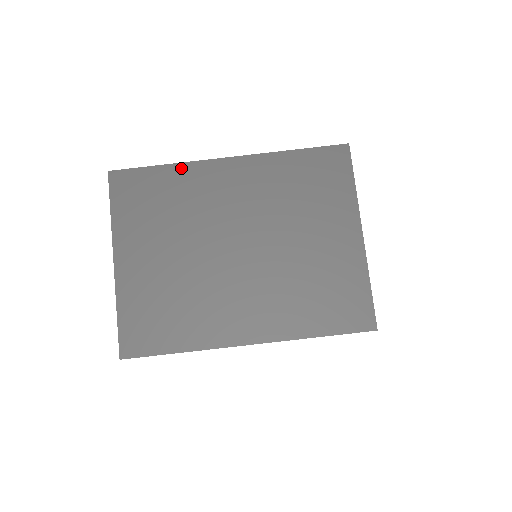
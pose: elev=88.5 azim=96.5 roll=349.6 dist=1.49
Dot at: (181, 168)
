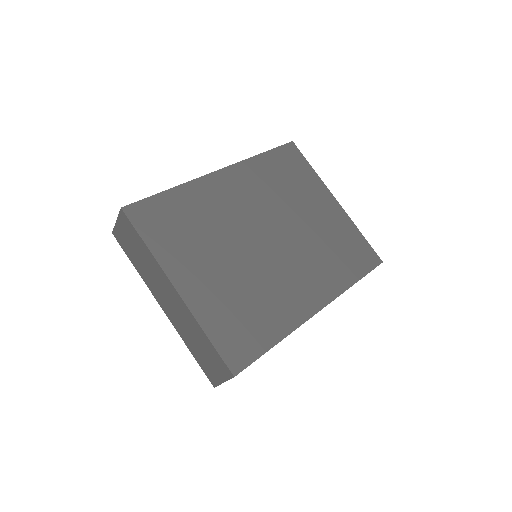
Dot at: (187, 187)
